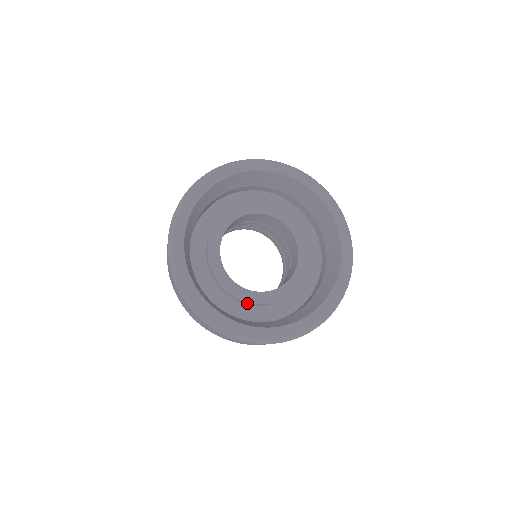
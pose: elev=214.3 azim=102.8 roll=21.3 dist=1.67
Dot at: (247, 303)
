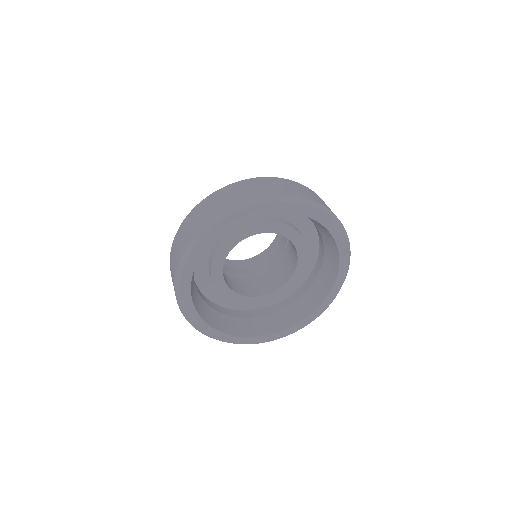
Dot at: occluded
